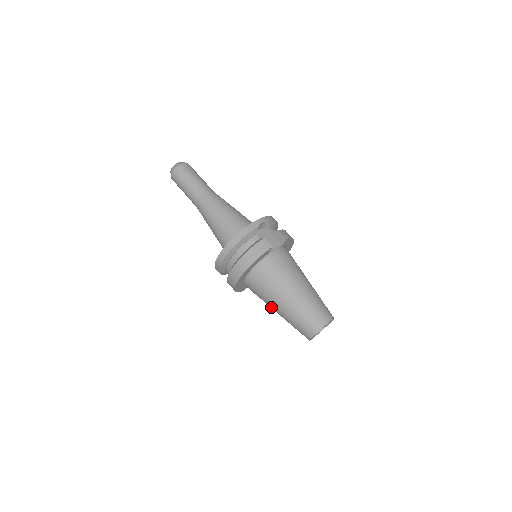
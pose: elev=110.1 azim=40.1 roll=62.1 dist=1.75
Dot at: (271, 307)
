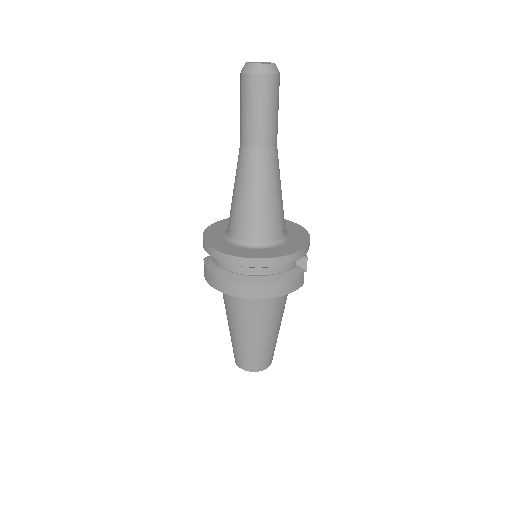
Dot at: (235, 324)
